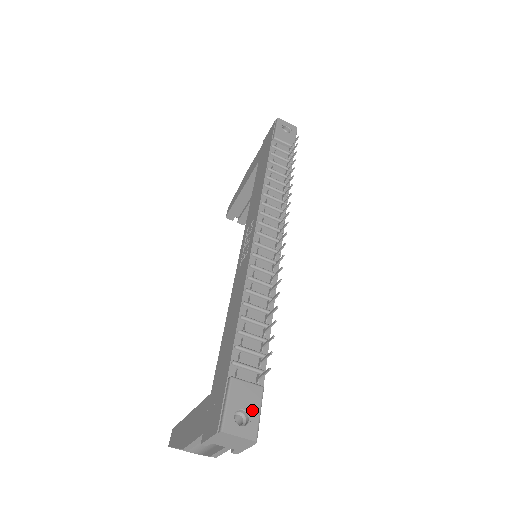
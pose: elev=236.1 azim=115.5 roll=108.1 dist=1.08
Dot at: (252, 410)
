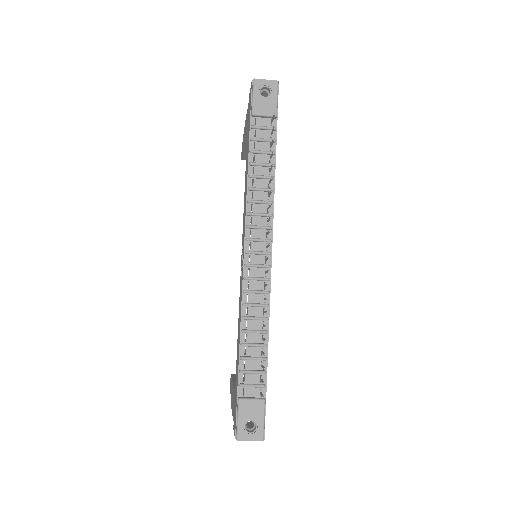
Dot at: (258, 420)
